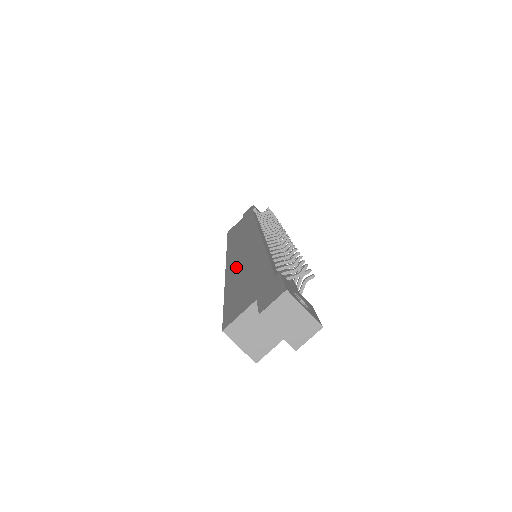
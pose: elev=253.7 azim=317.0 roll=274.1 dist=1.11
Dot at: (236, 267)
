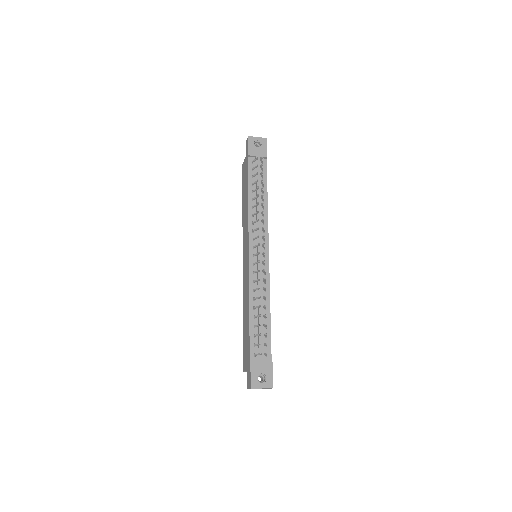
Dot at: (244, 291)
